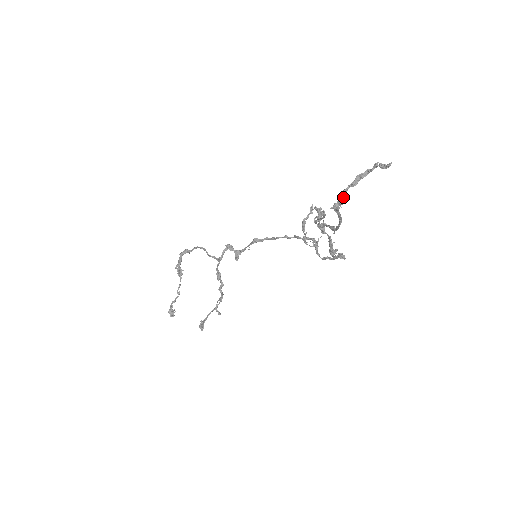
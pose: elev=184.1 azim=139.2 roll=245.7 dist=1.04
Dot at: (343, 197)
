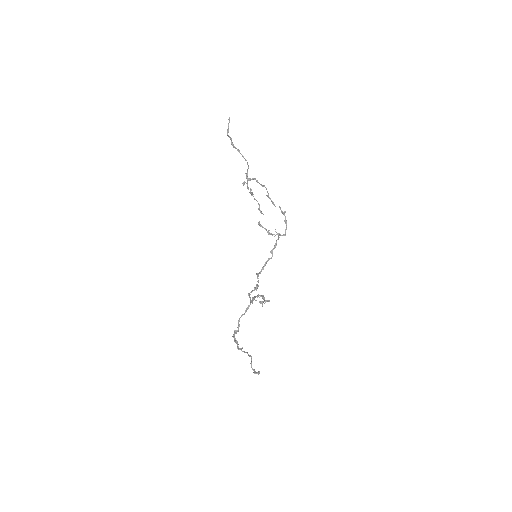
Dot at: (229, 136)
